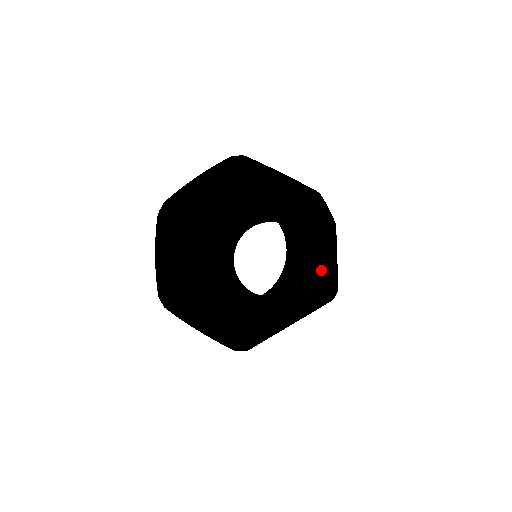
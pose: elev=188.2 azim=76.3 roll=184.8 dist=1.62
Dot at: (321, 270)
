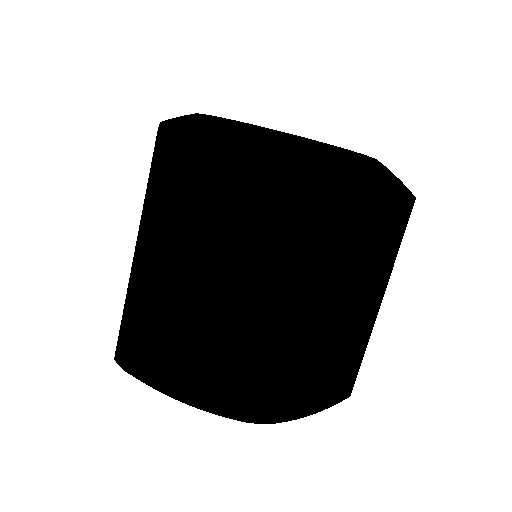
Dot at: occluded
